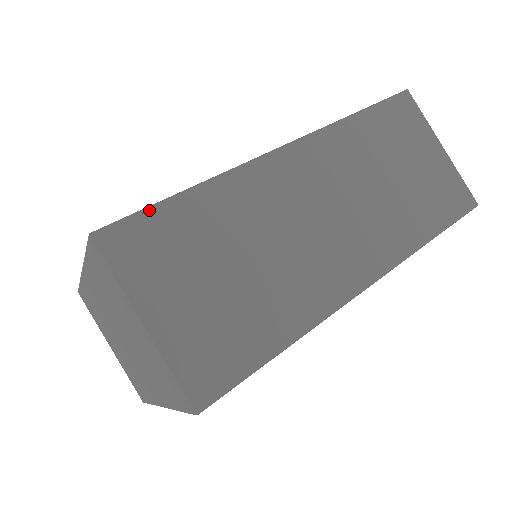
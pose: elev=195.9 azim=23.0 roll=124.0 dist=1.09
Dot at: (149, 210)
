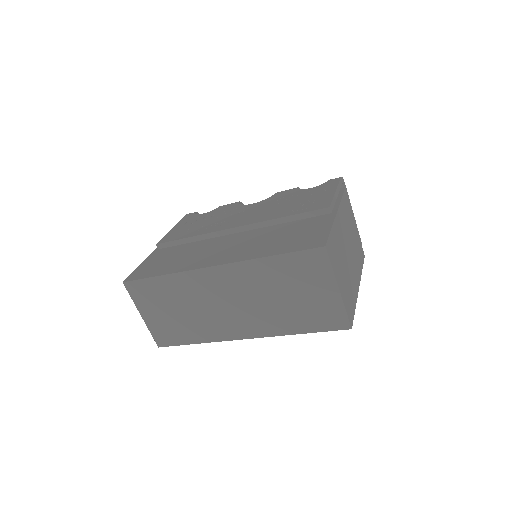
Dot at: (144, 280)
